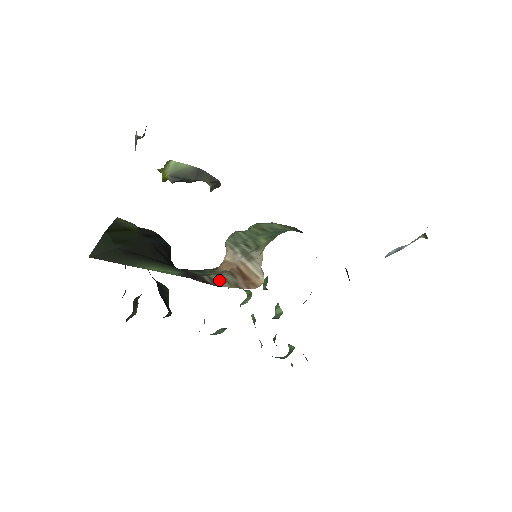
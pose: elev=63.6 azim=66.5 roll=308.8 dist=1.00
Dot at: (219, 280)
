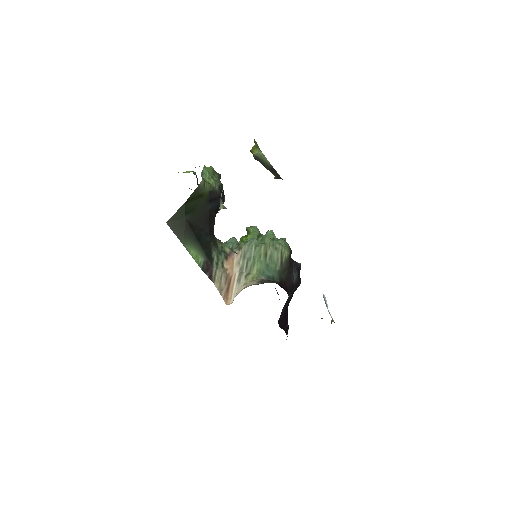
Dot at: (218, 278)
